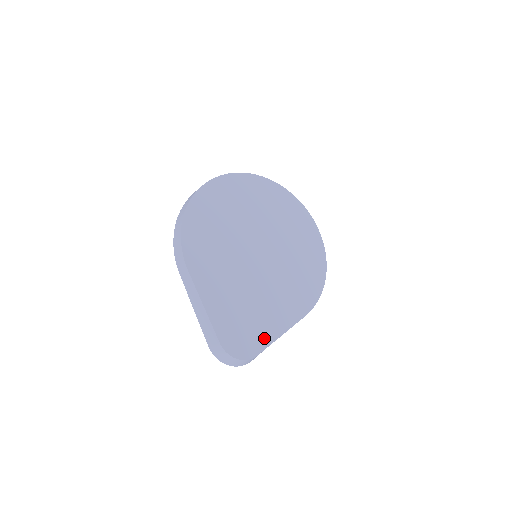
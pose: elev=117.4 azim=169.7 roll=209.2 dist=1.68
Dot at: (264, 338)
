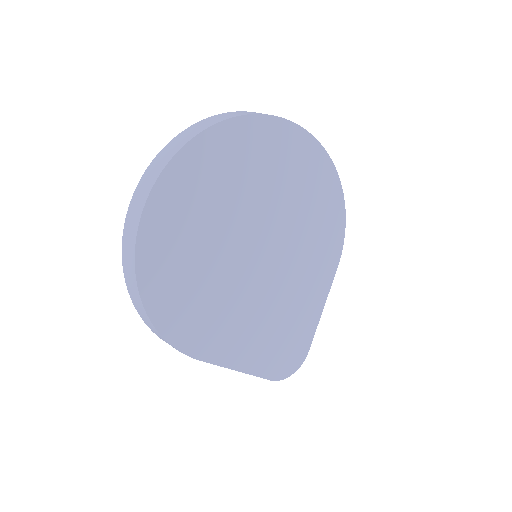
Dot at: (307, 332)
